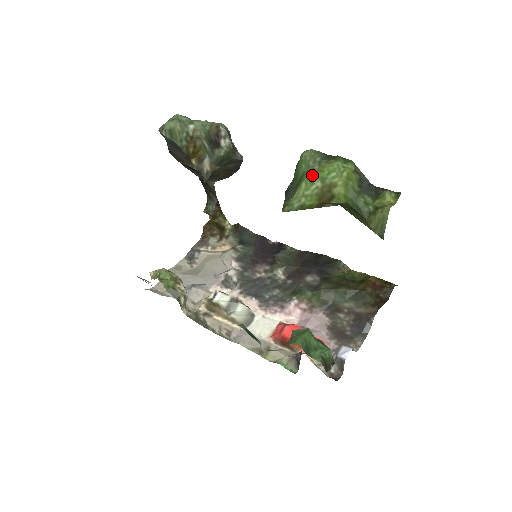
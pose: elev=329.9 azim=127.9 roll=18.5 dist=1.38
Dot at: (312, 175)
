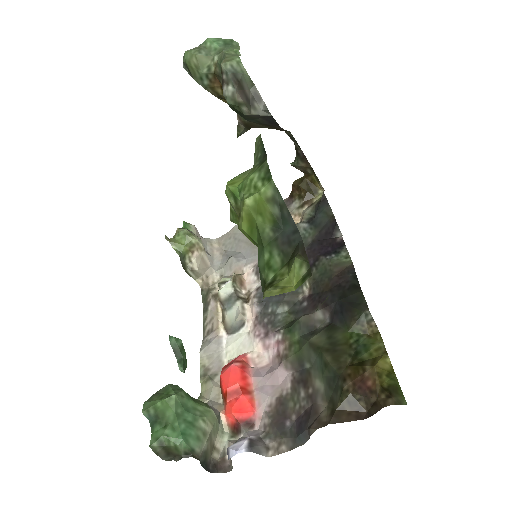
Dot at: (228, 184)
